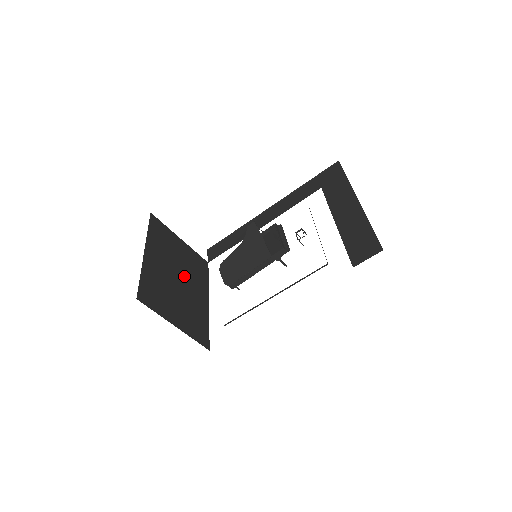
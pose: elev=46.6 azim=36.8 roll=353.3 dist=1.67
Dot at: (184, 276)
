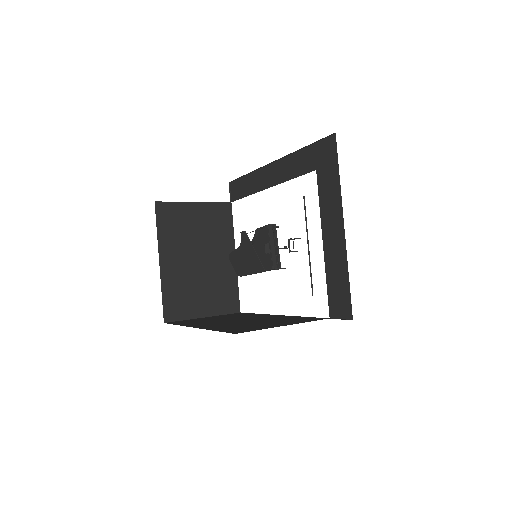
Dot at: (205, 251)
